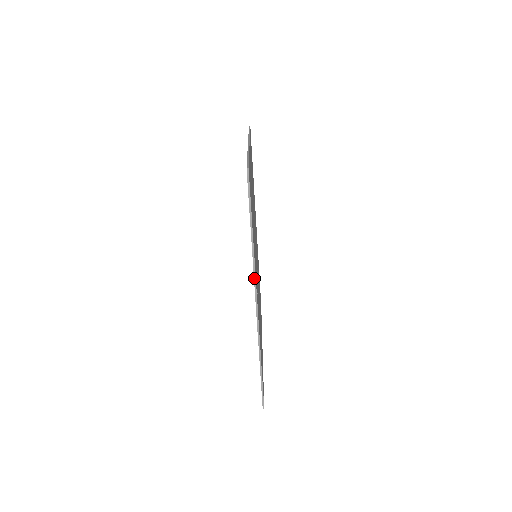
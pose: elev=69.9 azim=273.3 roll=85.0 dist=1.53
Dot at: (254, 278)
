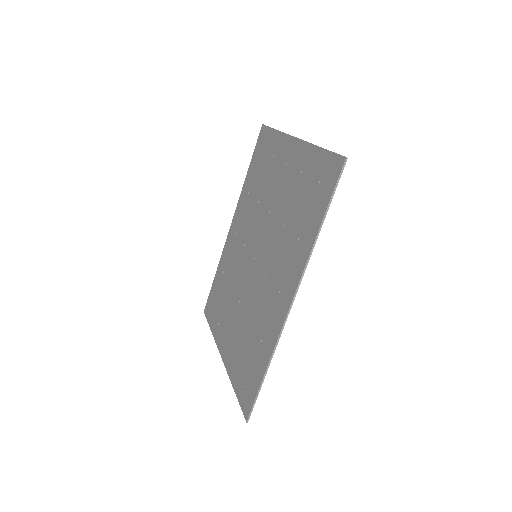
Dot at: (302, 274)
